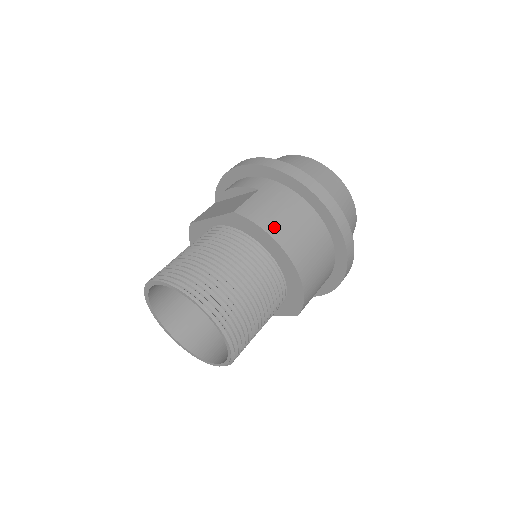
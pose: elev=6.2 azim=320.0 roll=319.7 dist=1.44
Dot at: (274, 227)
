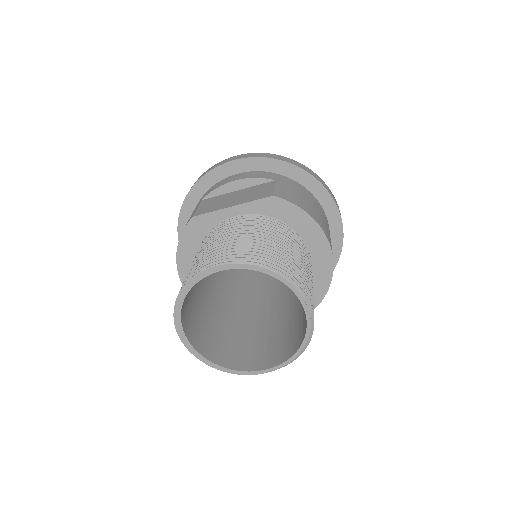
Dot at: (312, 212)
